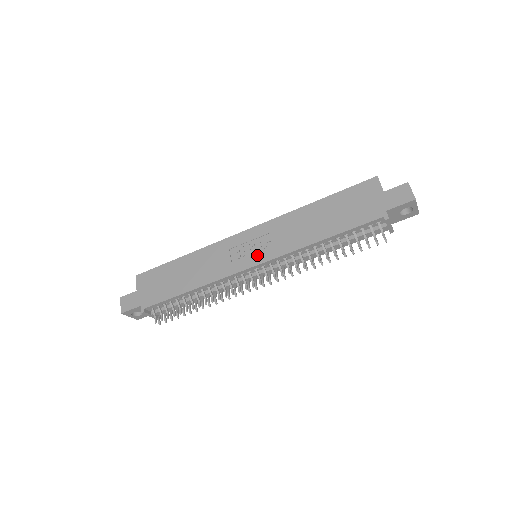
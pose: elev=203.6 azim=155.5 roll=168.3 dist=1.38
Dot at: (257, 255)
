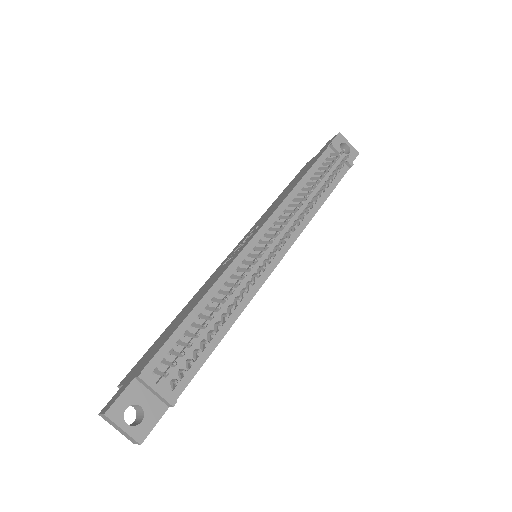
Dot at: (252, 235)
